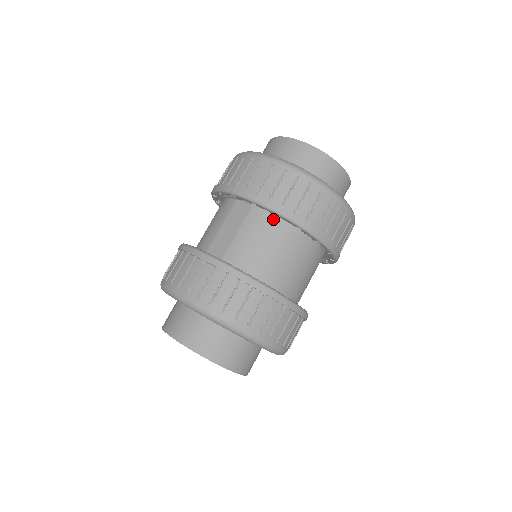
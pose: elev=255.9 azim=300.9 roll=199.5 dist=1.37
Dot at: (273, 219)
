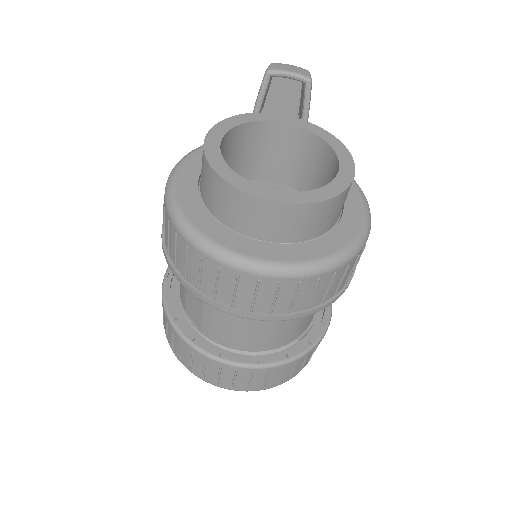
Dot at: occluded
